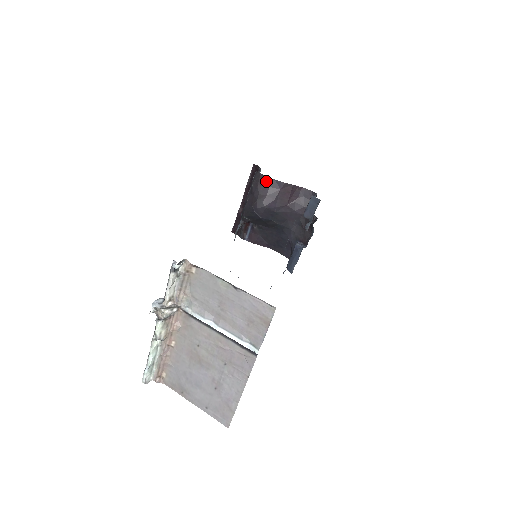
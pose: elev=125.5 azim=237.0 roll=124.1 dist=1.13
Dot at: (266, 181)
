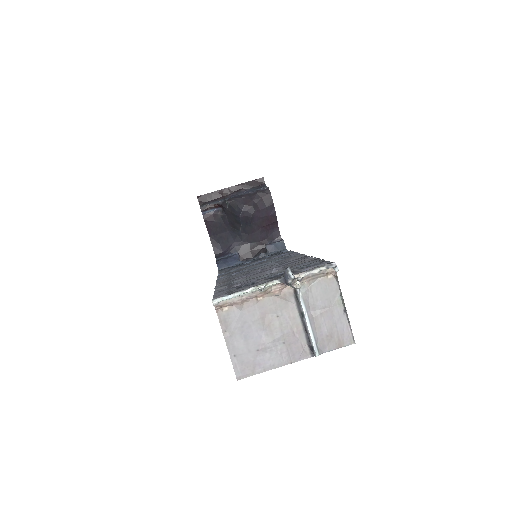
Dot at: (269, 201)
